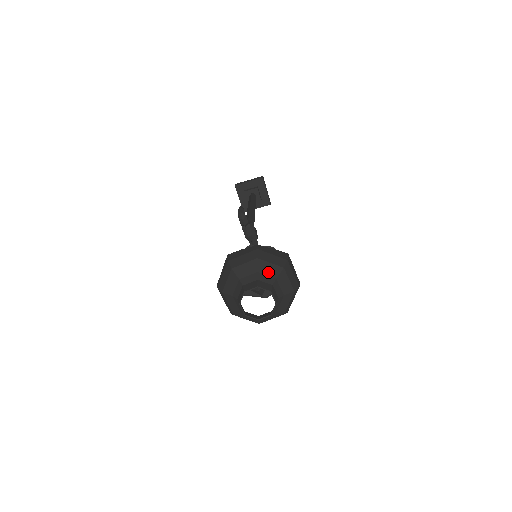
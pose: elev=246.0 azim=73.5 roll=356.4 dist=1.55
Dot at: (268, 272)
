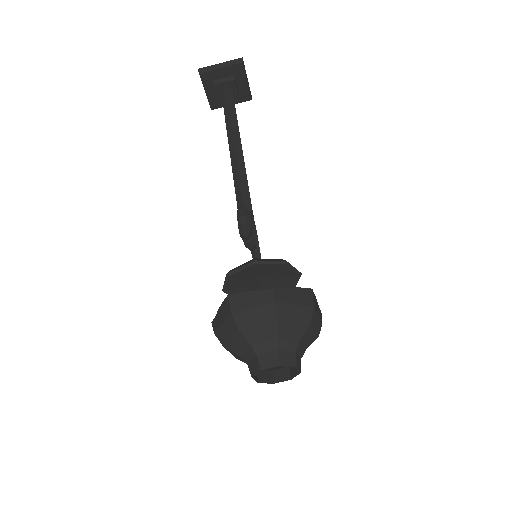
Dot at: (290, 334)
